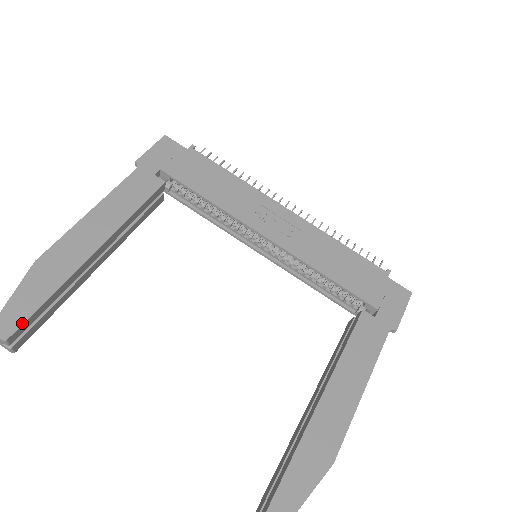
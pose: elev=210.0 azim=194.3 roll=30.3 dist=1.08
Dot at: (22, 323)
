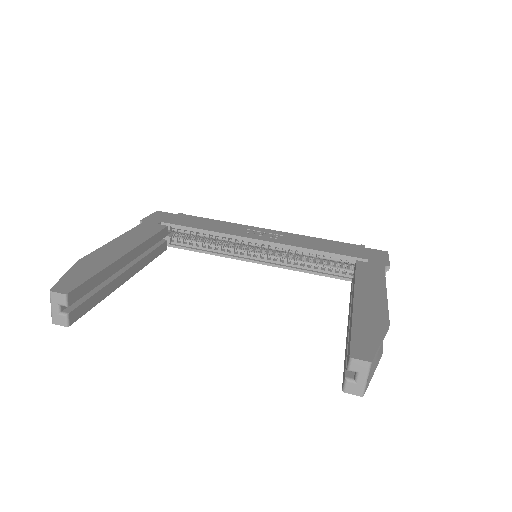
Dot at: (78, 285)
